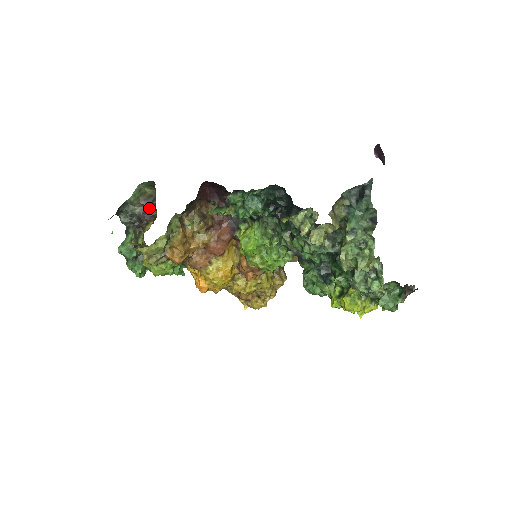
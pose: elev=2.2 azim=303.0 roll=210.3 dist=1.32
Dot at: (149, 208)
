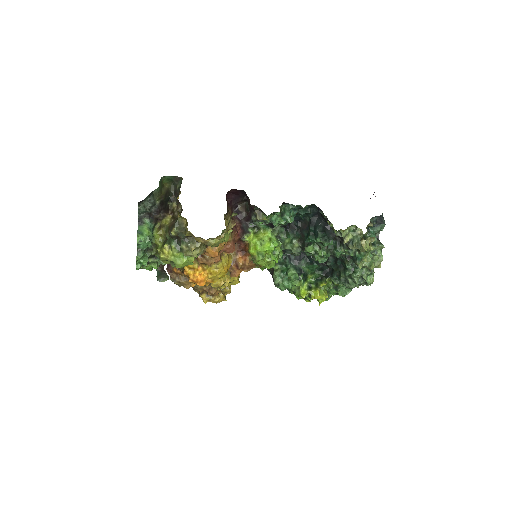
Dot at: (165, 201)
